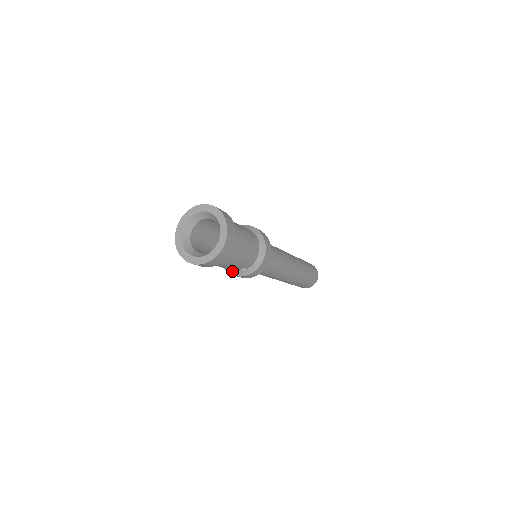
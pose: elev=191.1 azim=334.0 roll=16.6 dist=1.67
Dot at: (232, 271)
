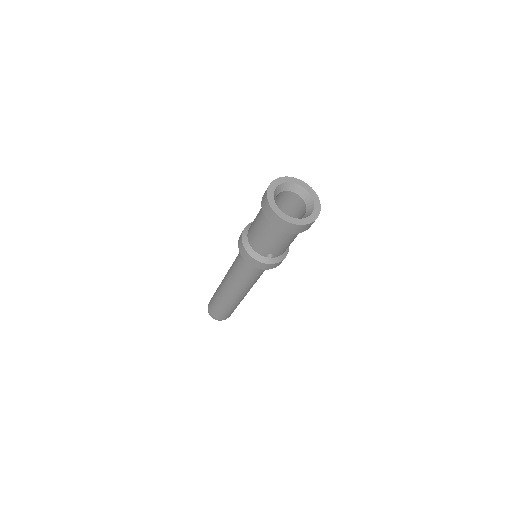
Dot at: (255, 252)
